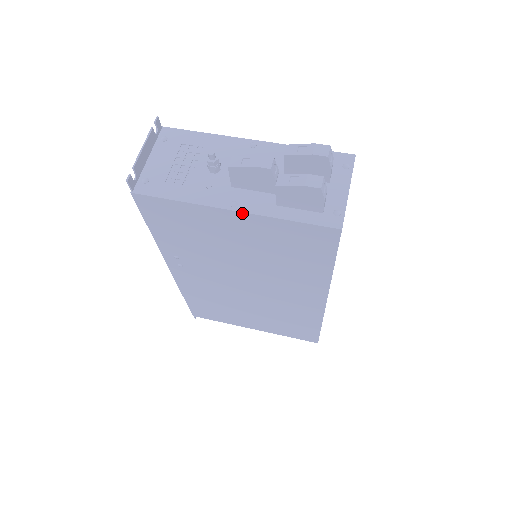
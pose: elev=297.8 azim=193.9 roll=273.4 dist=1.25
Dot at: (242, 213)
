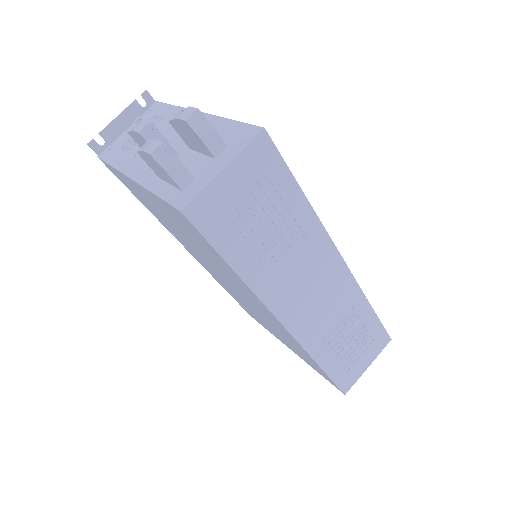
Dot at: (136, 183)
